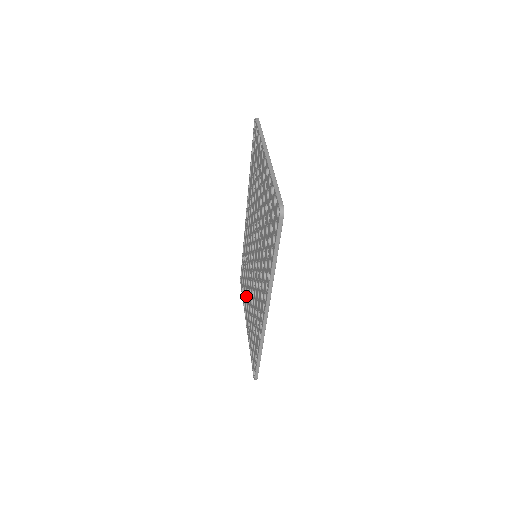
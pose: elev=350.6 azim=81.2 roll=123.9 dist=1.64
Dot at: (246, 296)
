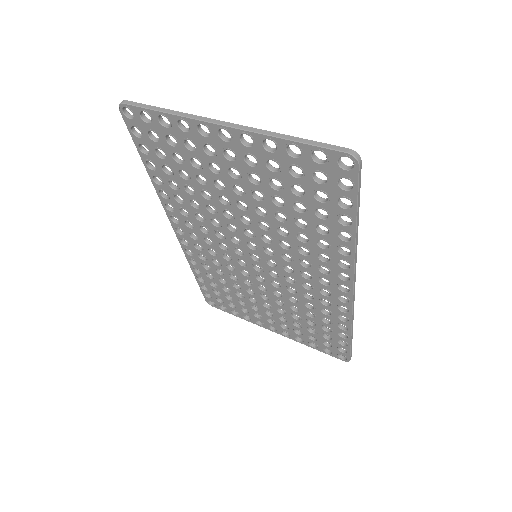
Dot at: (249, 307)
